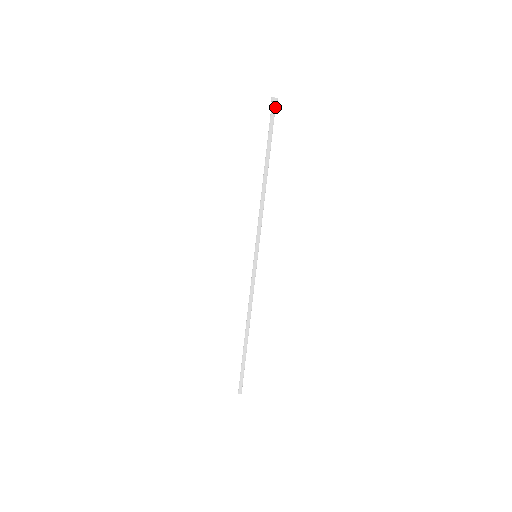
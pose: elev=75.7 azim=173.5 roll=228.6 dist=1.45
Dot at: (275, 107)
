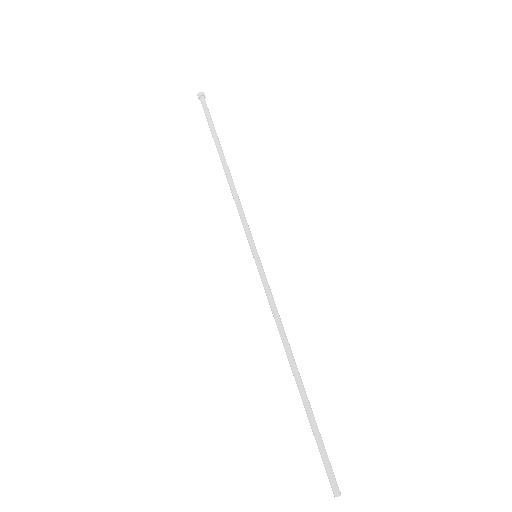
Dot at: (205, 101)
